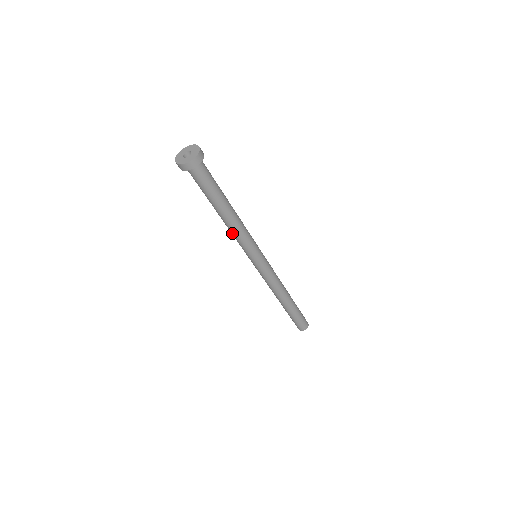
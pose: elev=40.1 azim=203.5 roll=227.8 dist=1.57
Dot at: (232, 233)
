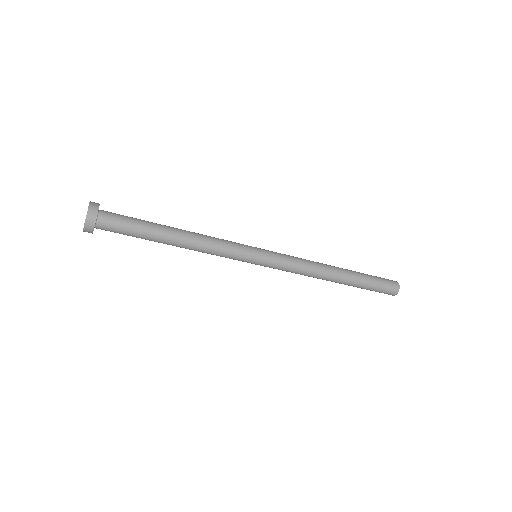
Dot at: occluded
